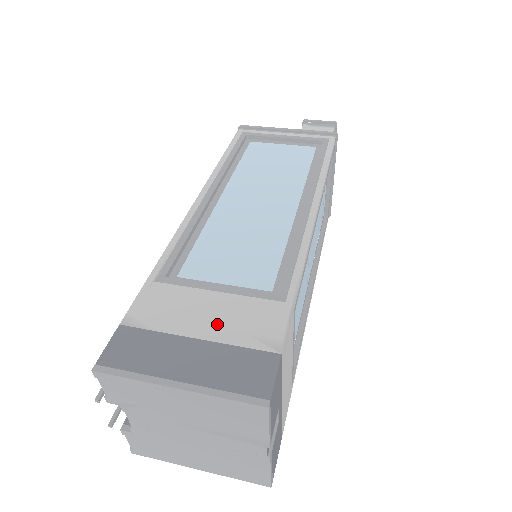
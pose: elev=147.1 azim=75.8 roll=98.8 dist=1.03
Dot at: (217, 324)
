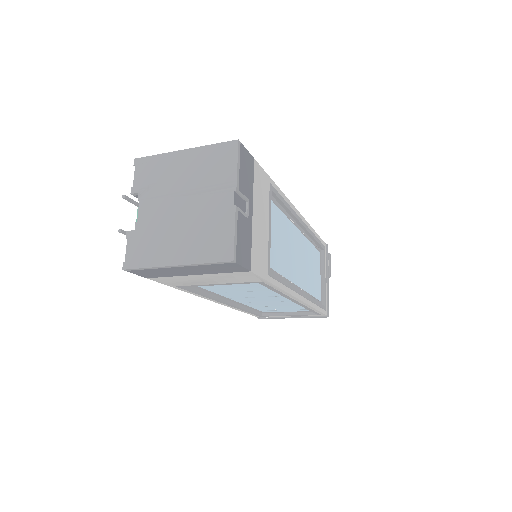
Dot at: occluded
